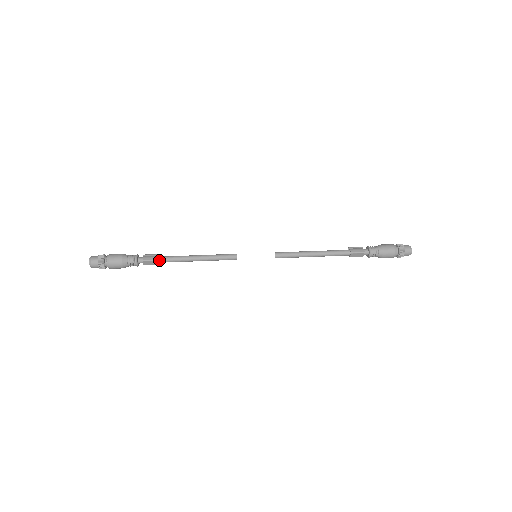
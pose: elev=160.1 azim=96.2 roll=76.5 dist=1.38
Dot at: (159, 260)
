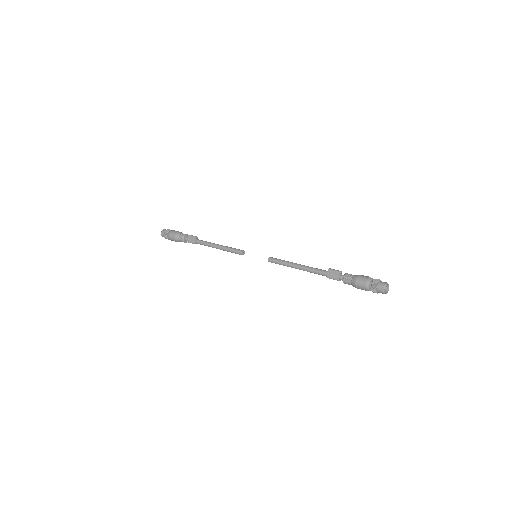
Dot at: (196, 243)
